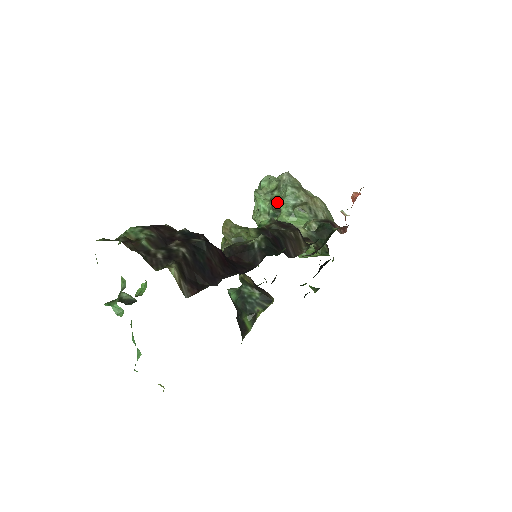
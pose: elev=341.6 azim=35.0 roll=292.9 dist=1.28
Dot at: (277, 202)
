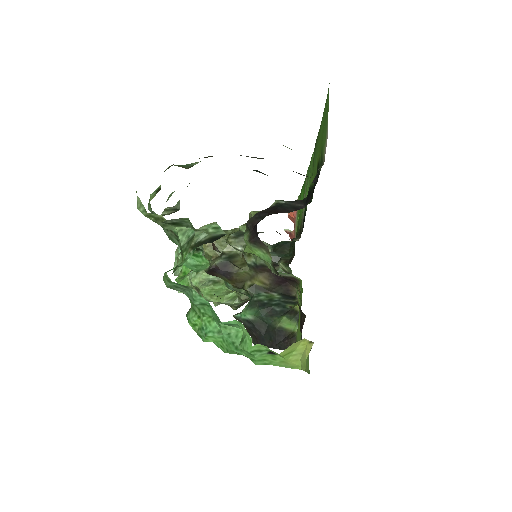
Dot at: occluded
